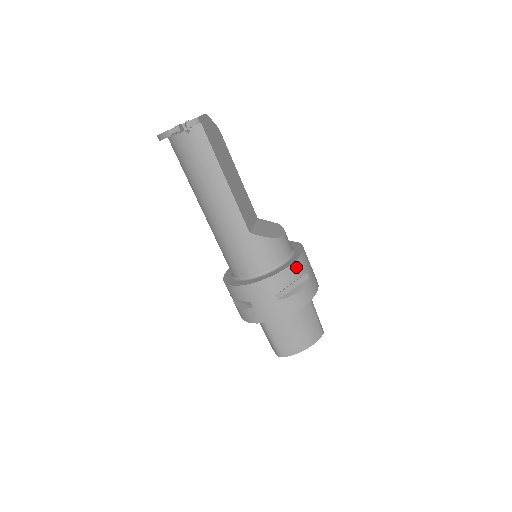
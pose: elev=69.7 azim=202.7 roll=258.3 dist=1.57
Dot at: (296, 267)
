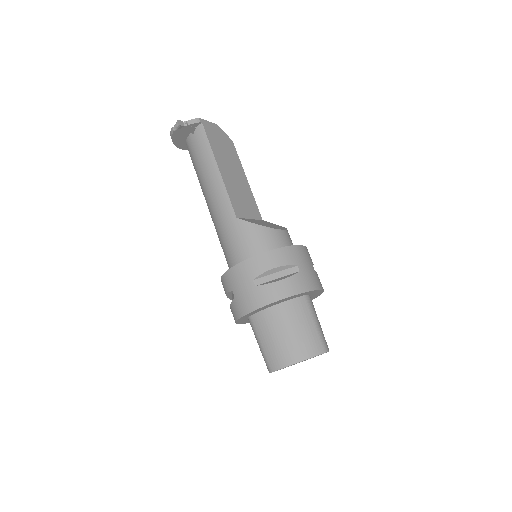
Dot at: (281, 254)
